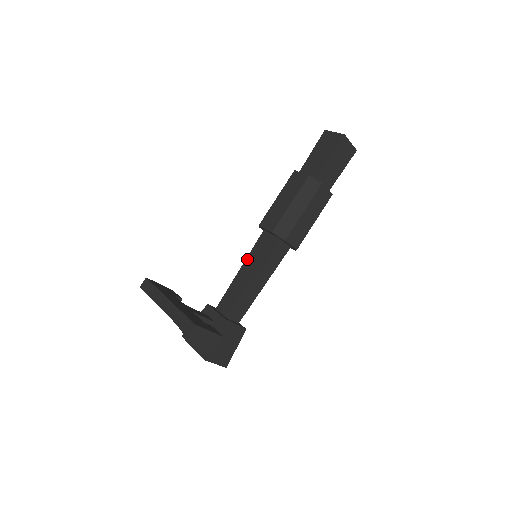
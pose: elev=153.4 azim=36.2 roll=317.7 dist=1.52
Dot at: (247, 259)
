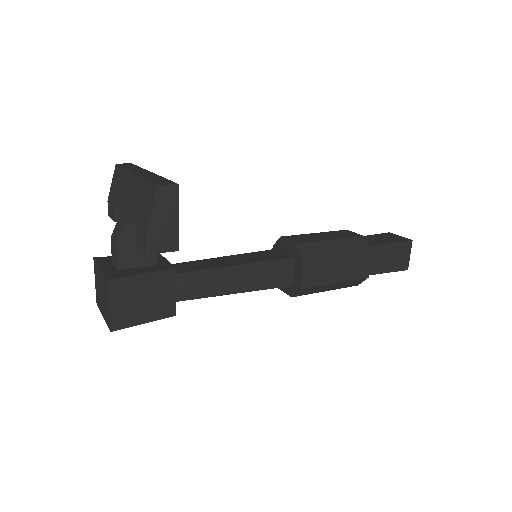
Dot at: (241, 254)
